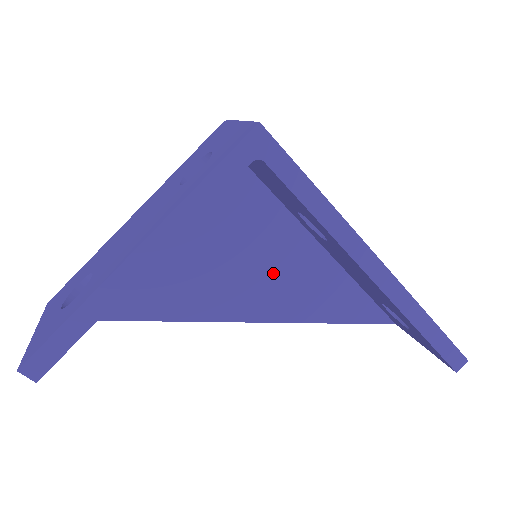
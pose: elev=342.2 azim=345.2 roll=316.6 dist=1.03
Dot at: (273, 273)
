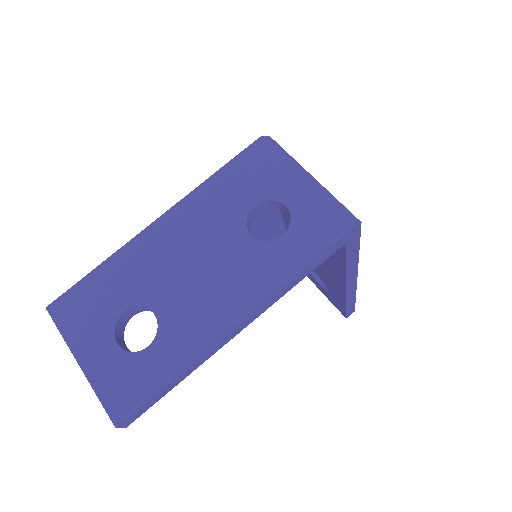
Dot at: occluded
